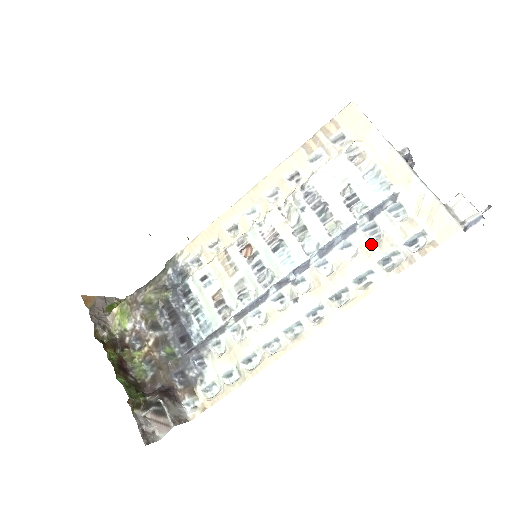
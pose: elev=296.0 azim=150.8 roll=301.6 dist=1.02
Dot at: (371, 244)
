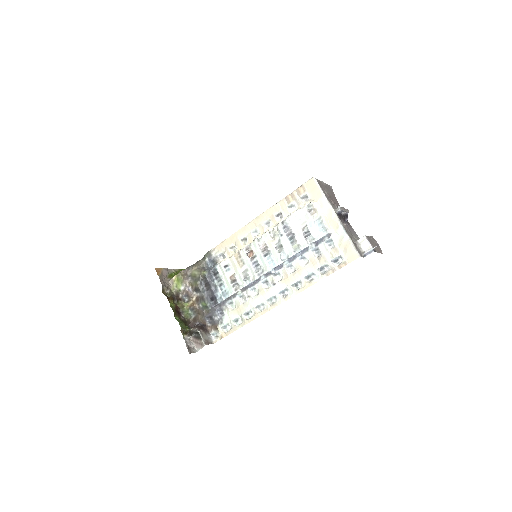
Dot at: (315, 259)
